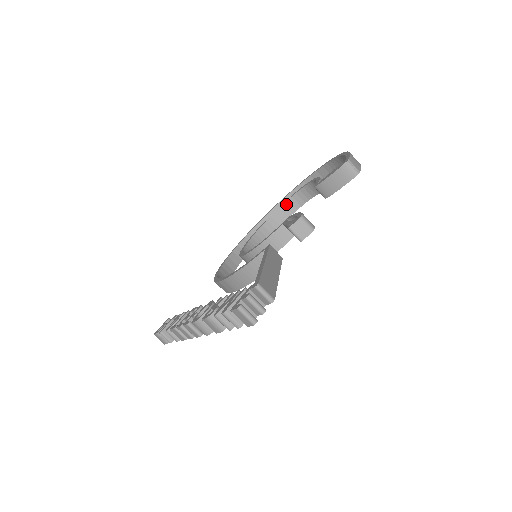
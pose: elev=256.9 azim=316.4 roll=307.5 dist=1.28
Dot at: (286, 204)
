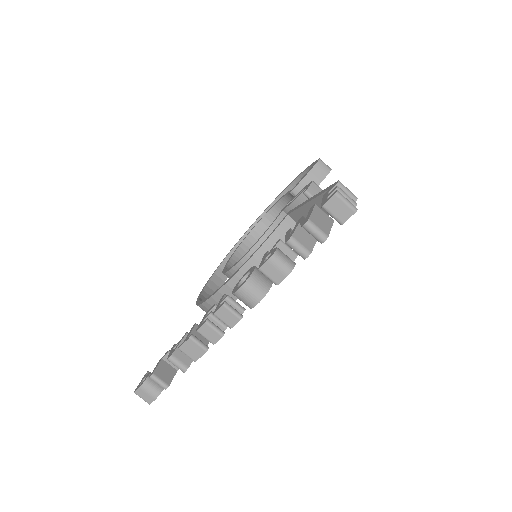
Dot at: (248, 238)
